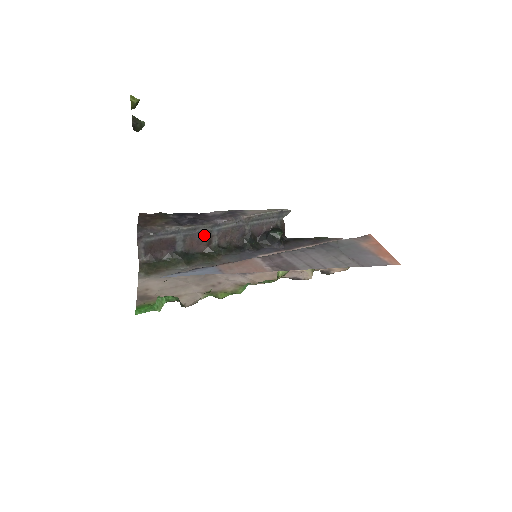
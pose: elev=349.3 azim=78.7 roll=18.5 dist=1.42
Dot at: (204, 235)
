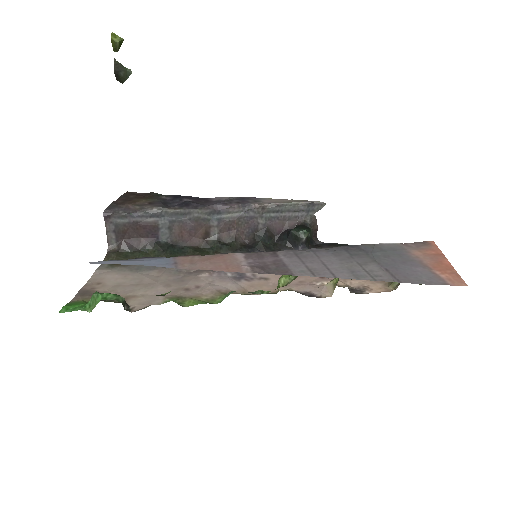
Dot at: (198, 224)
